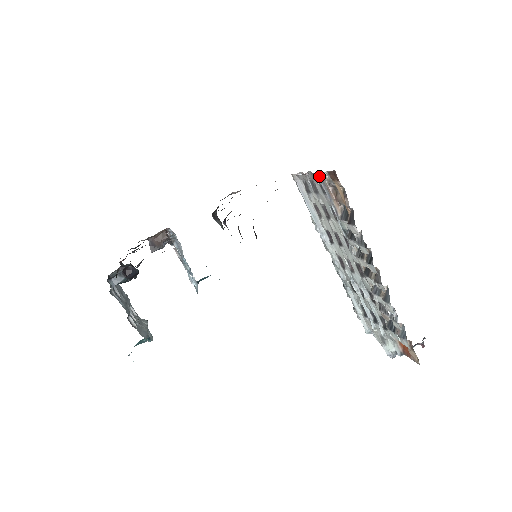
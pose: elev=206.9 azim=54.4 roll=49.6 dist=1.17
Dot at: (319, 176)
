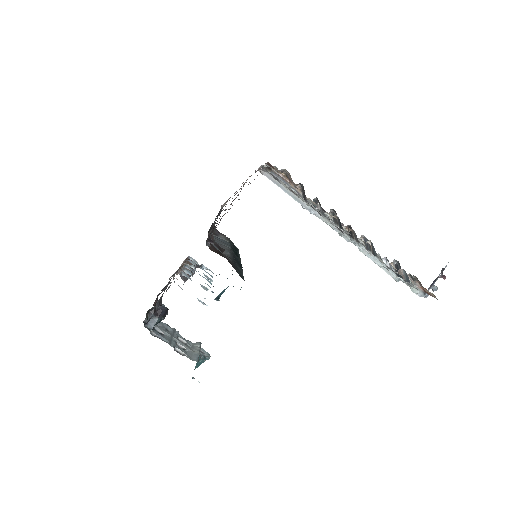
Dot at: (266, 168)
